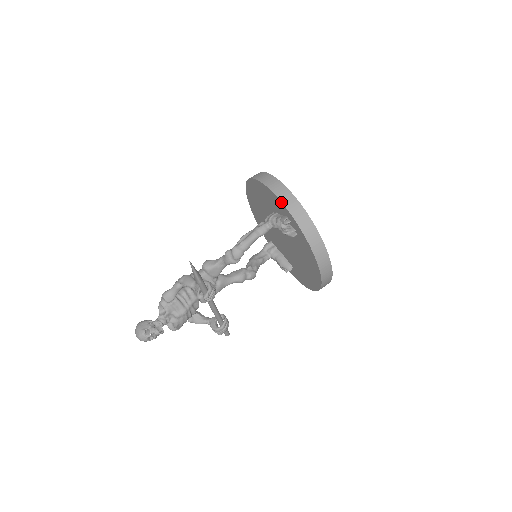
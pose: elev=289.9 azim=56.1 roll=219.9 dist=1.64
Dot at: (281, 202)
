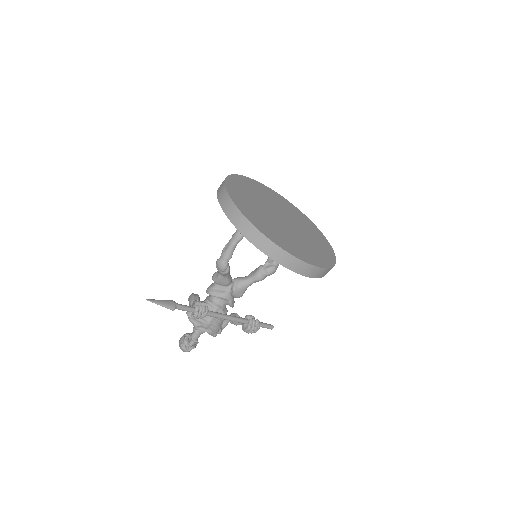
Dot at: occluded
